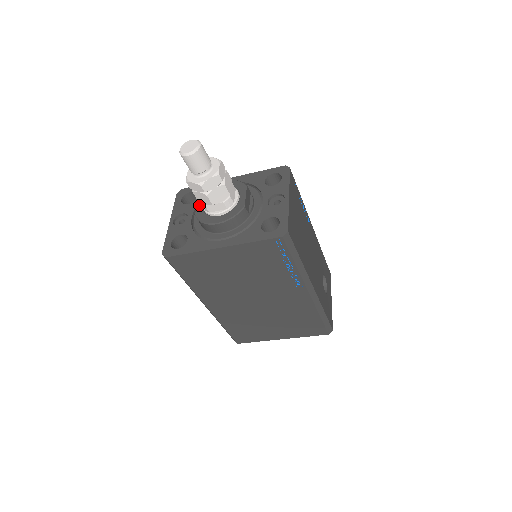
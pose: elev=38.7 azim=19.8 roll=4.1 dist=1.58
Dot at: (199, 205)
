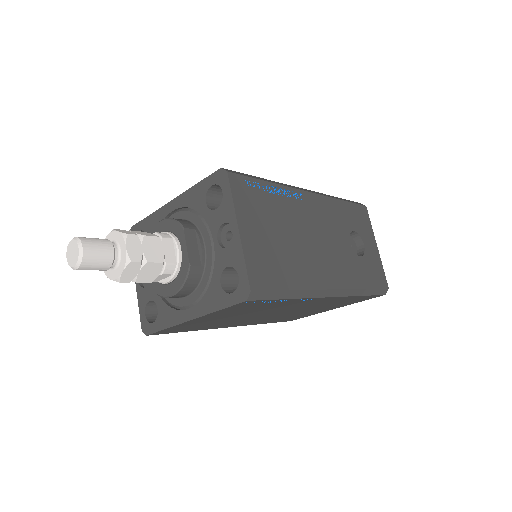
Dot at: occluded
